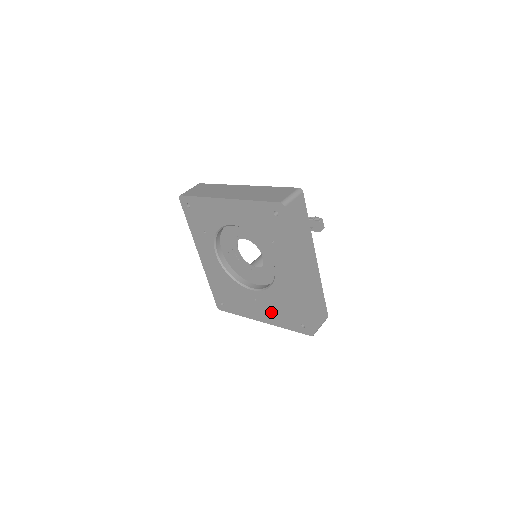
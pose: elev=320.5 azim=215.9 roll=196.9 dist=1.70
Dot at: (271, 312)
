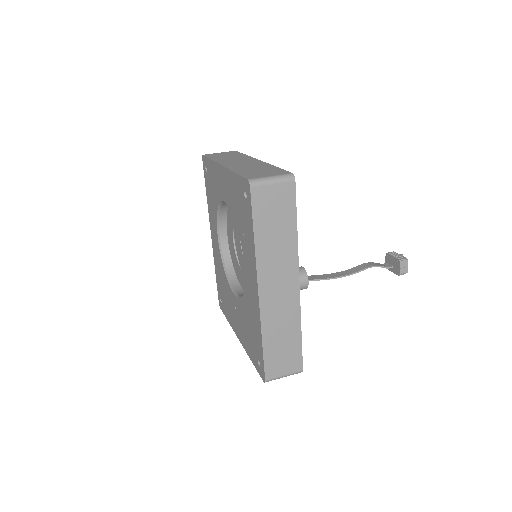
Dot at: (243, 330)
